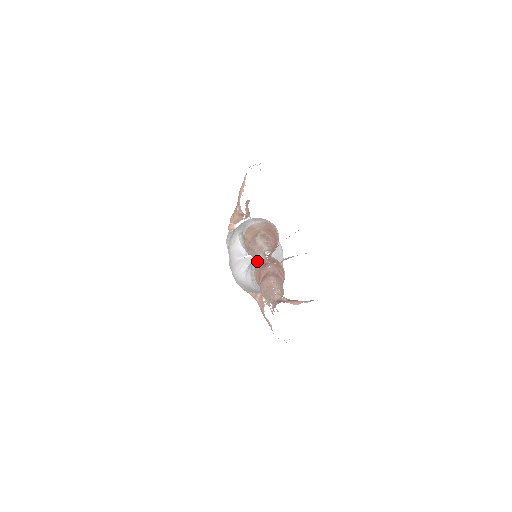
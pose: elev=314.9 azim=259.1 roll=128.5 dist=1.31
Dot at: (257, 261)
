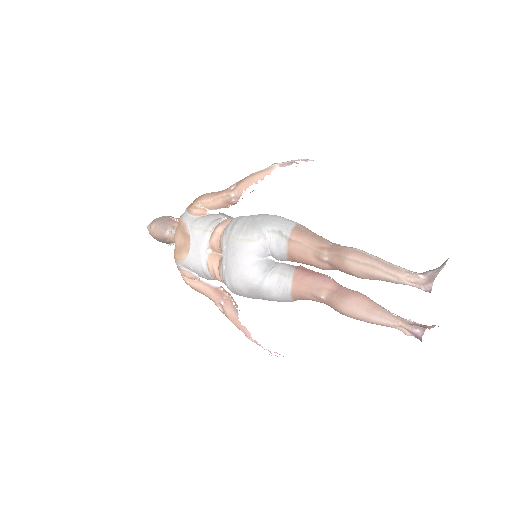
Dot at: (290, 267)
